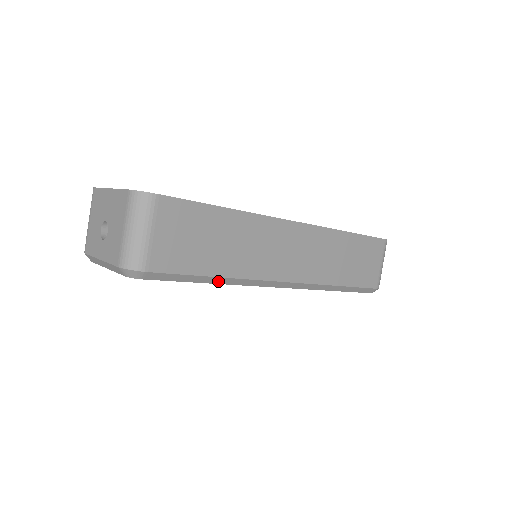
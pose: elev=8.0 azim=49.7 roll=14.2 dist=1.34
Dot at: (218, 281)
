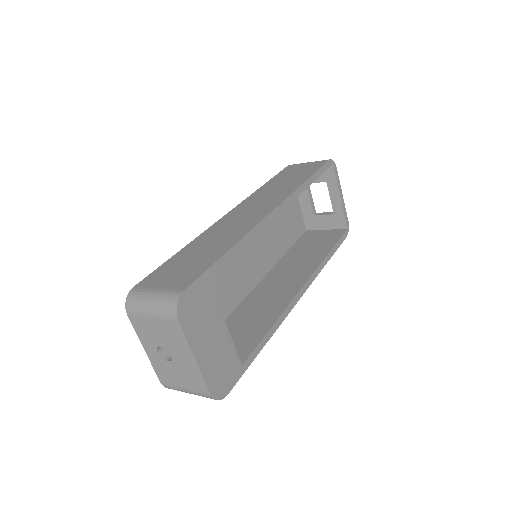
Dot at: occluded
